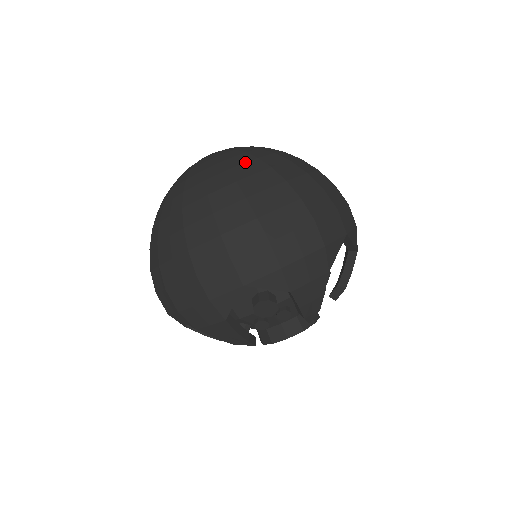
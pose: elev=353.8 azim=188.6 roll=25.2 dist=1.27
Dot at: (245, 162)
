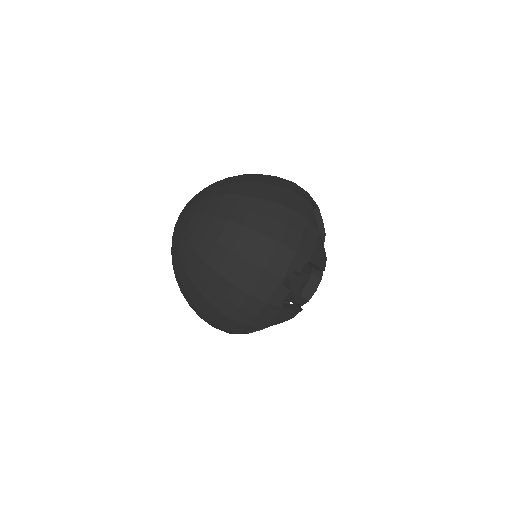
Dot at: (220, 204)
